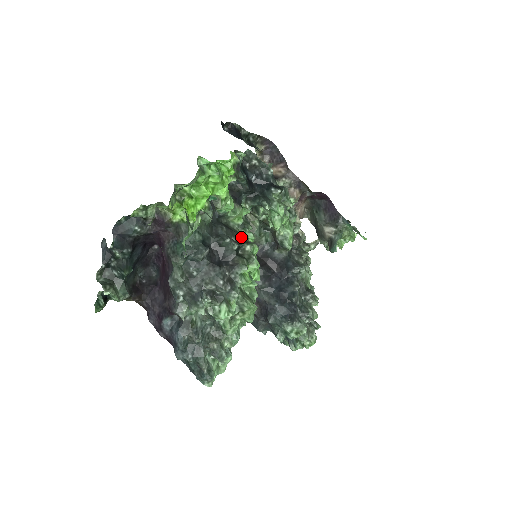
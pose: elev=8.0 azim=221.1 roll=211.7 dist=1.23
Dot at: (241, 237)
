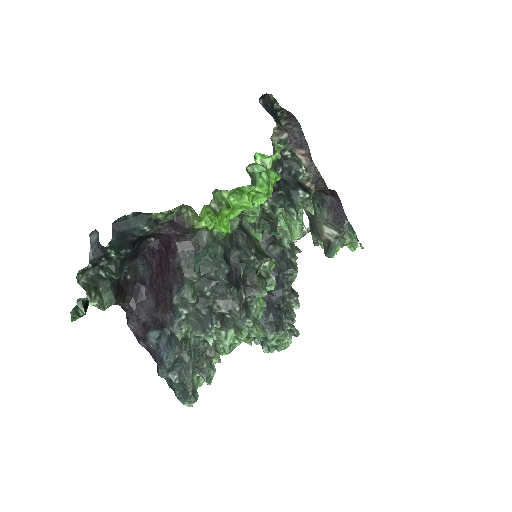
Dot at: (255, 243)
